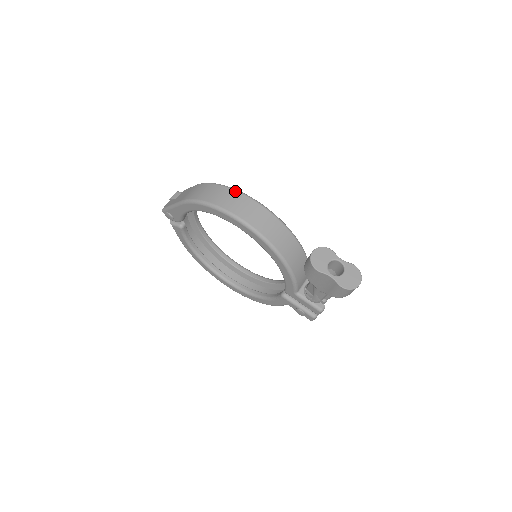
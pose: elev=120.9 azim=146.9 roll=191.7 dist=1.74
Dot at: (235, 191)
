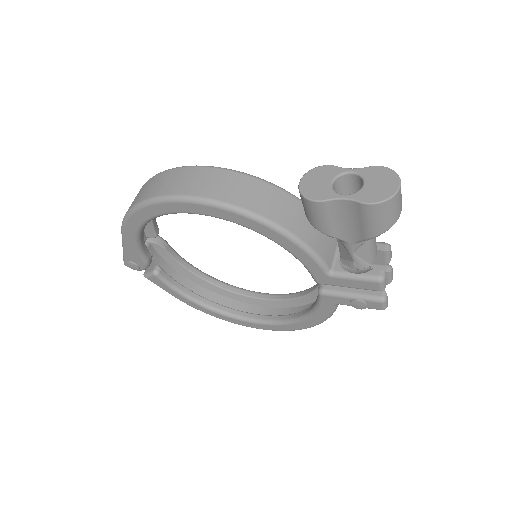
Dot at: (166, 171)
